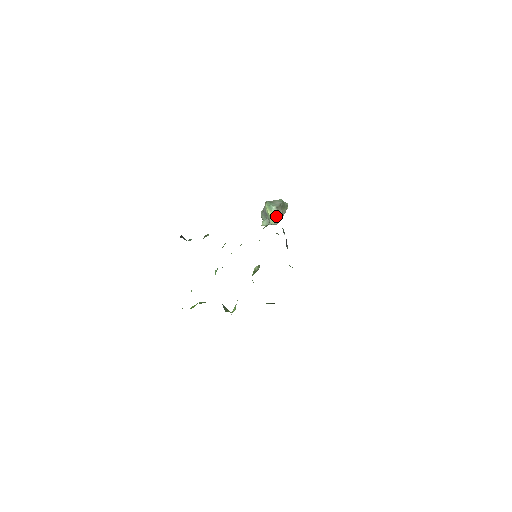
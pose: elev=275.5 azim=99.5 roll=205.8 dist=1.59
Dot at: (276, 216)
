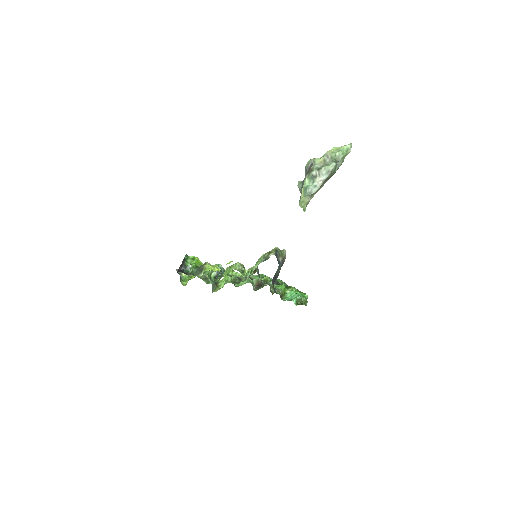
Dot at: (306, 203)
